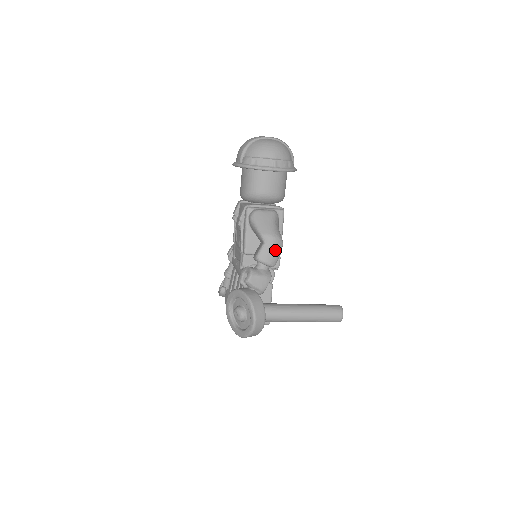
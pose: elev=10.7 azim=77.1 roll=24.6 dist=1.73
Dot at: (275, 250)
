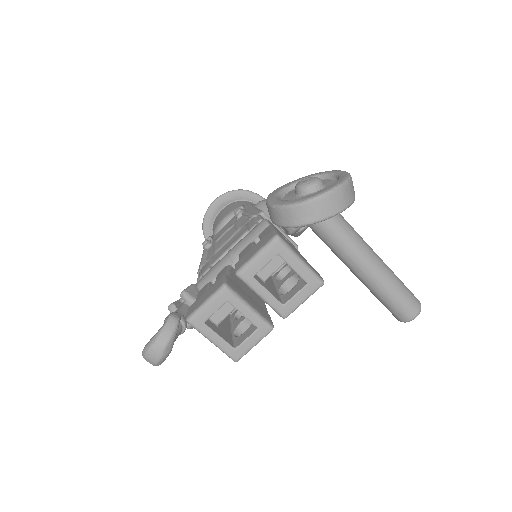
Dot at: occluded
